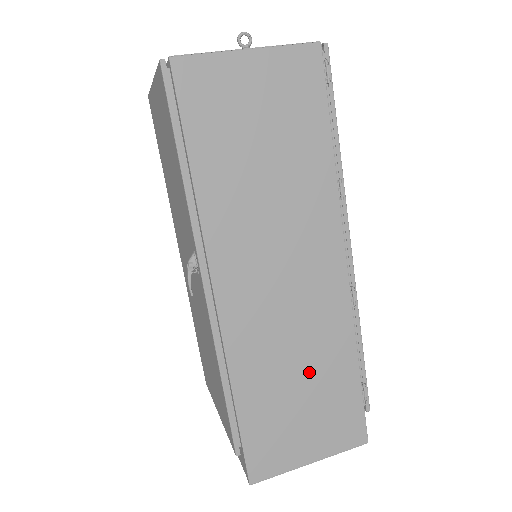
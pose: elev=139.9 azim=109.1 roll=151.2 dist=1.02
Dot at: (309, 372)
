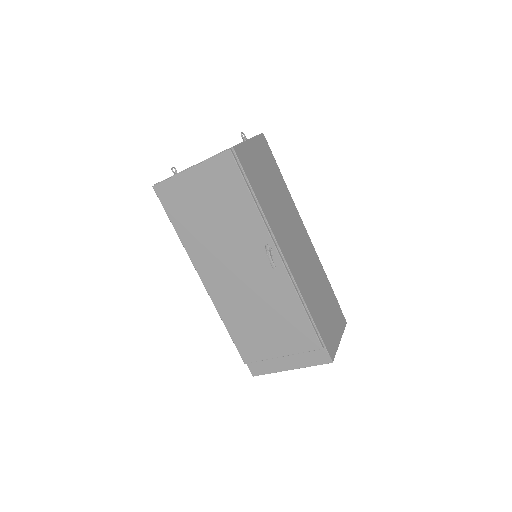
Dot at: (321, 292)
